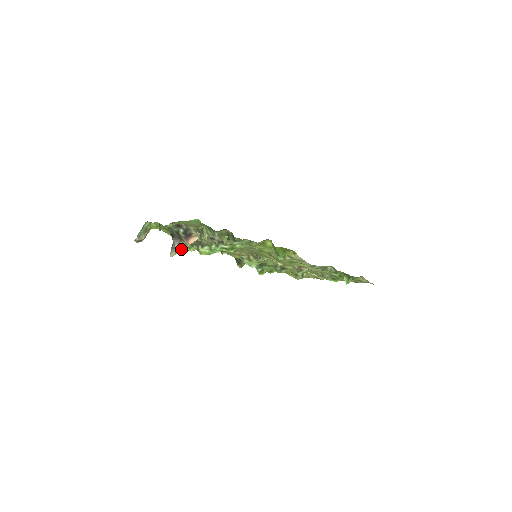
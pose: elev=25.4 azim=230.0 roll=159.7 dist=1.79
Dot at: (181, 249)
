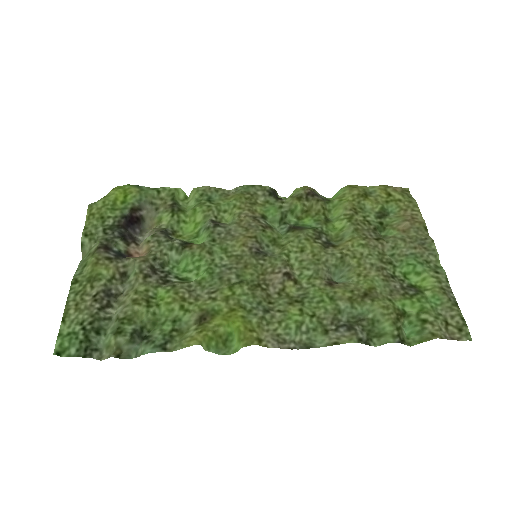
Dot at: occluded
